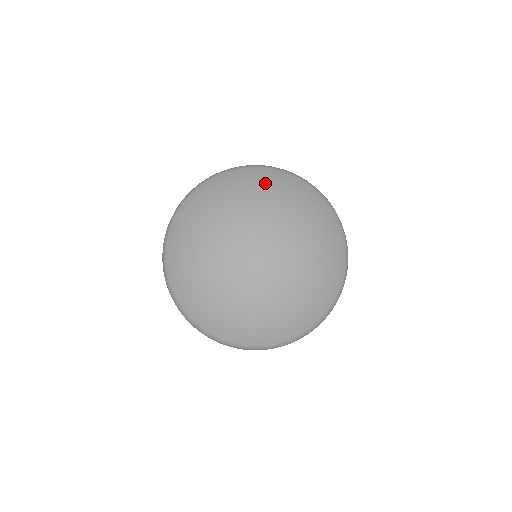
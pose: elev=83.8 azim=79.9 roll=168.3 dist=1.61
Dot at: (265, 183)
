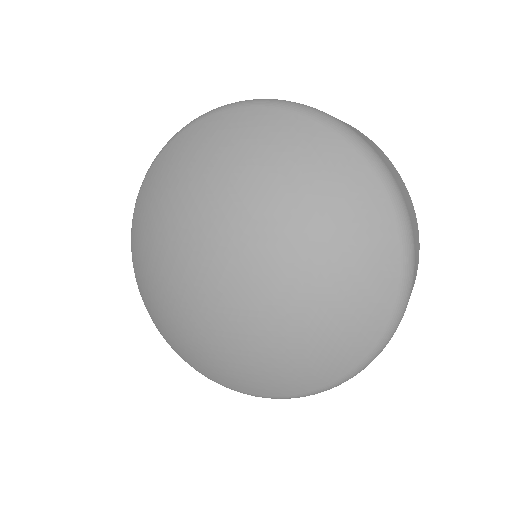
Dot at: (287, 149)
